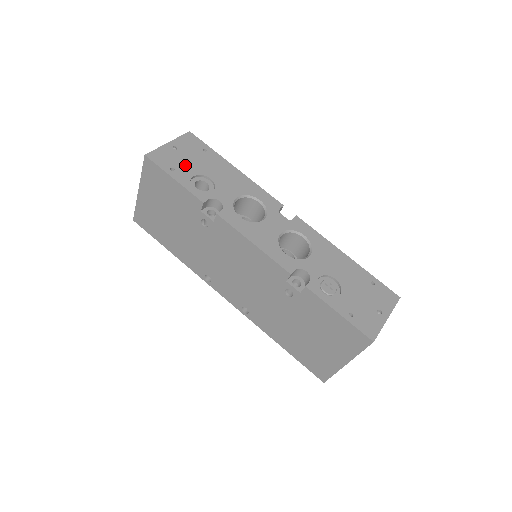
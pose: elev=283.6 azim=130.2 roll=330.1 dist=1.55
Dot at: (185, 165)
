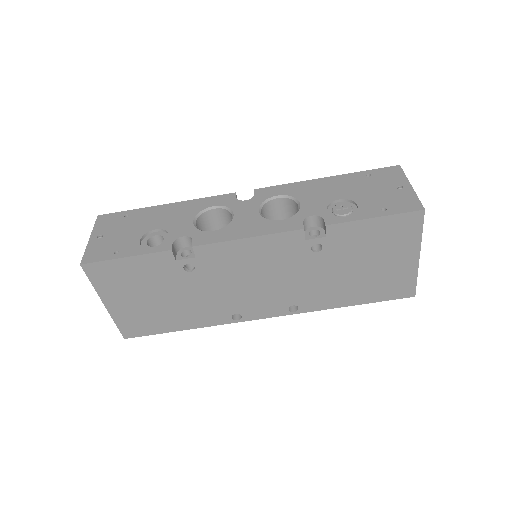
Dot at: (123, 240)
